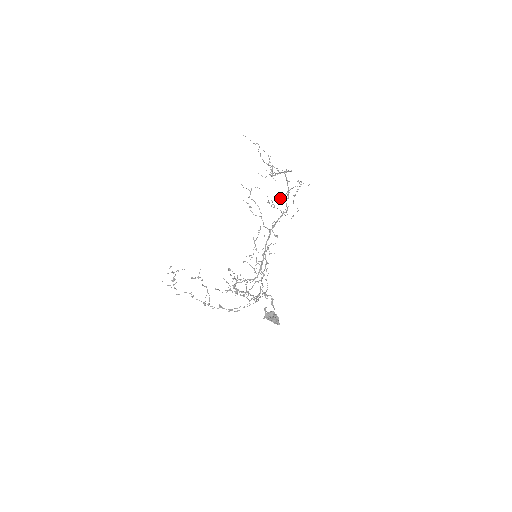
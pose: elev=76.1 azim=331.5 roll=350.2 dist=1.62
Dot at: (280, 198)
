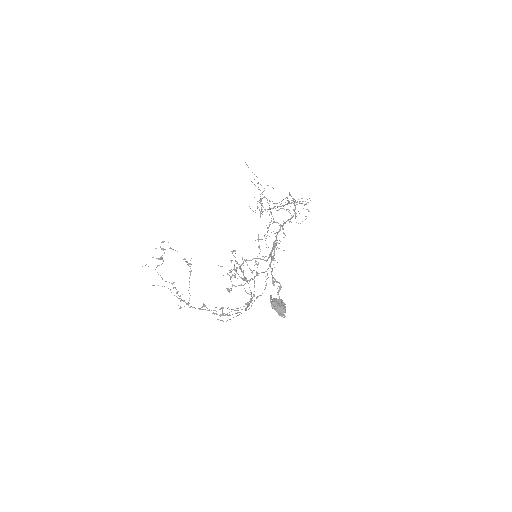
Dot at: (292, 202)
